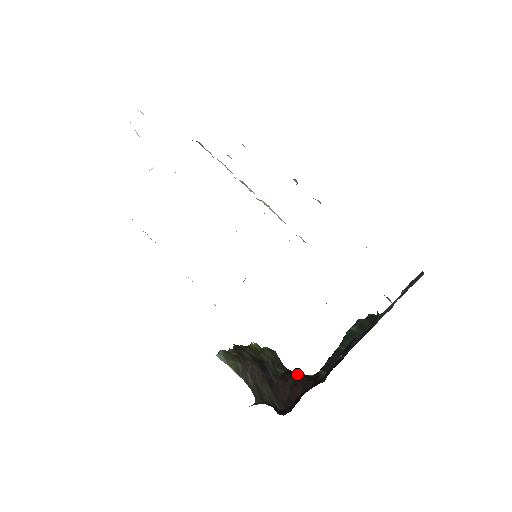
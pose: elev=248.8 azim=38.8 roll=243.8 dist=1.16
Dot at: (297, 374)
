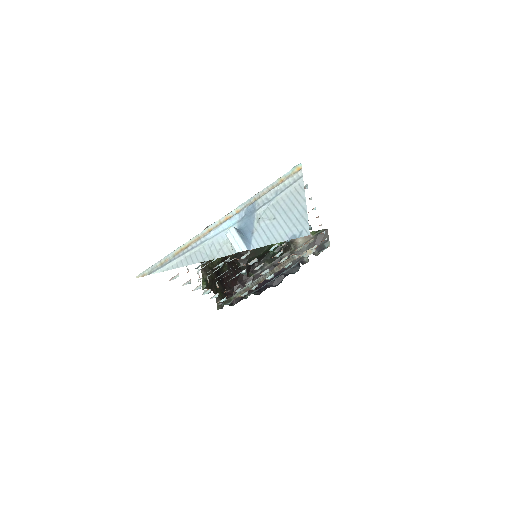
Dot at: (234, 270)
